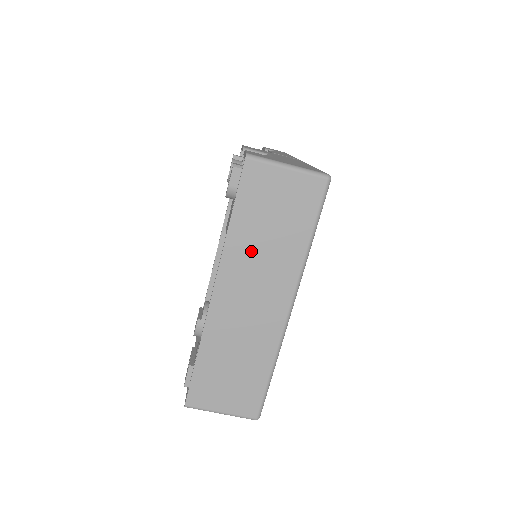
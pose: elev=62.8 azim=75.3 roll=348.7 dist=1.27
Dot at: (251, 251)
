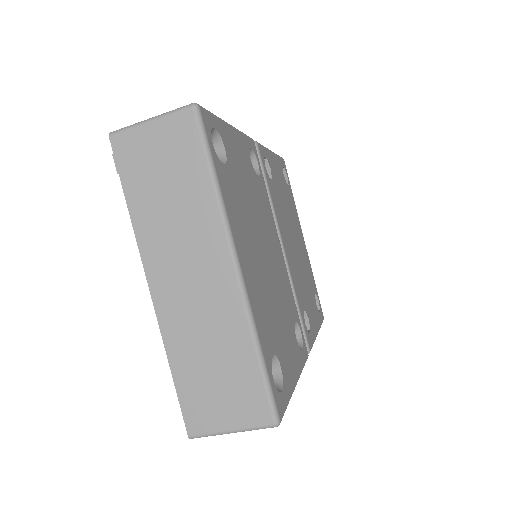
Dot at: (162, 225)
